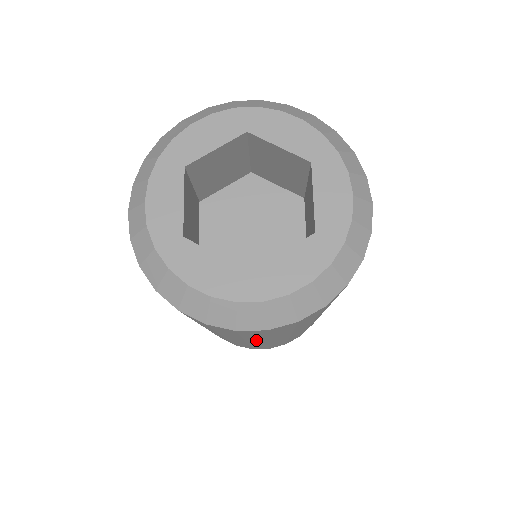
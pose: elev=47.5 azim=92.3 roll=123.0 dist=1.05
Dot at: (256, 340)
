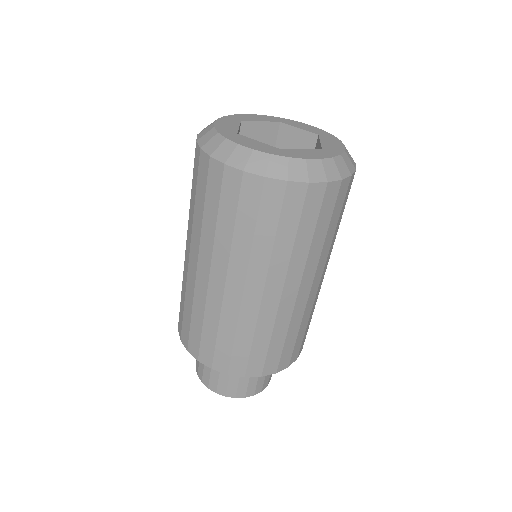
Dot at: (258, 268)
